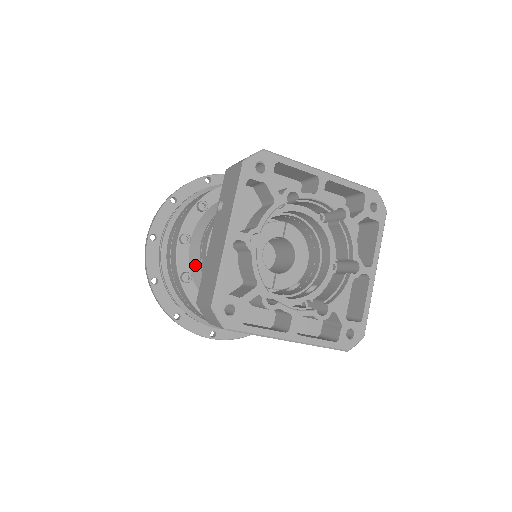
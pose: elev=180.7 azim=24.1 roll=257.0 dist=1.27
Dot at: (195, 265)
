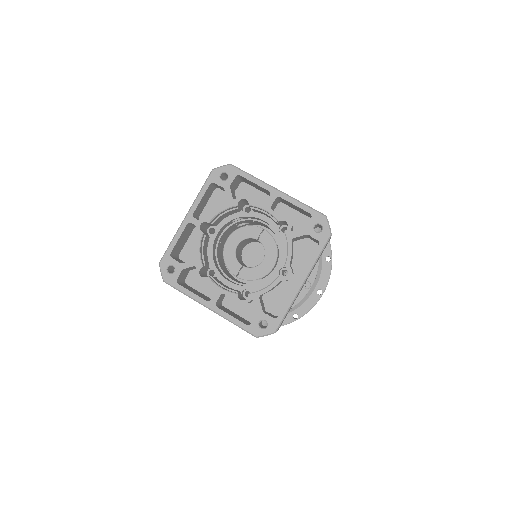
Dot at: occluded
